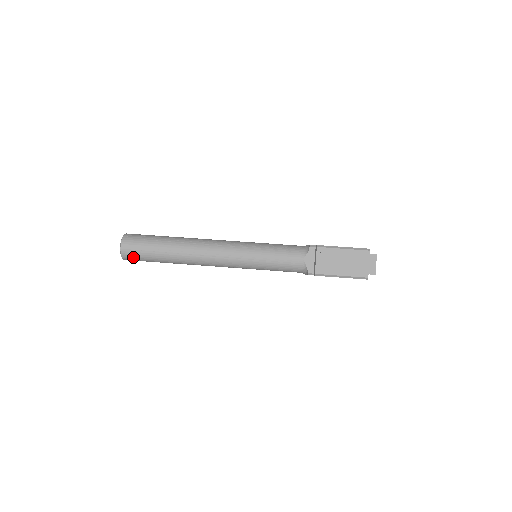
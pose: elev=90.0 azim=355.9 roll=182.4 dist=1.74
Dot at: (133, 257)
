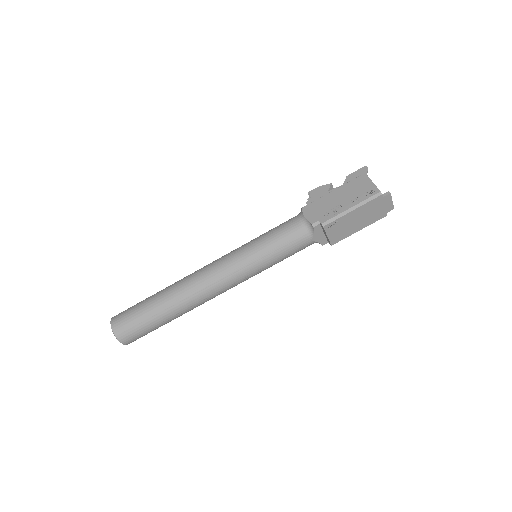
Dot at: occluded
